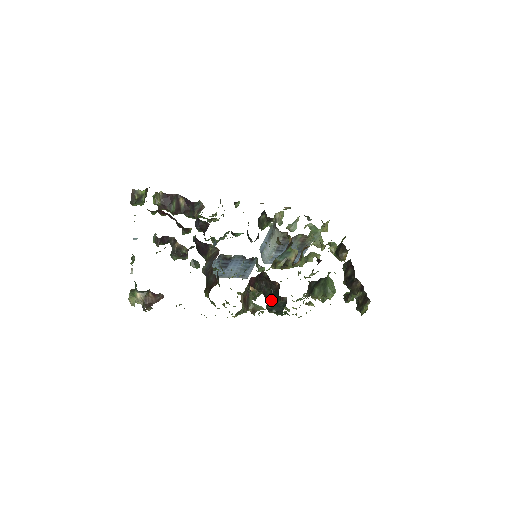
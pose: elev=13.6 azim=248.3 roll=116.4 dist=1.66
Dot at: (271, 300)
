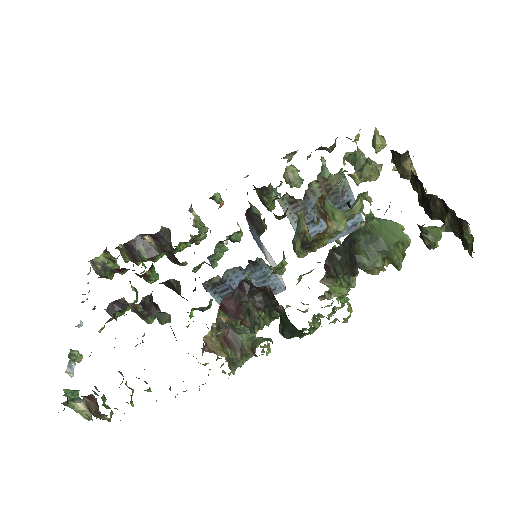
Dot at: occluded
